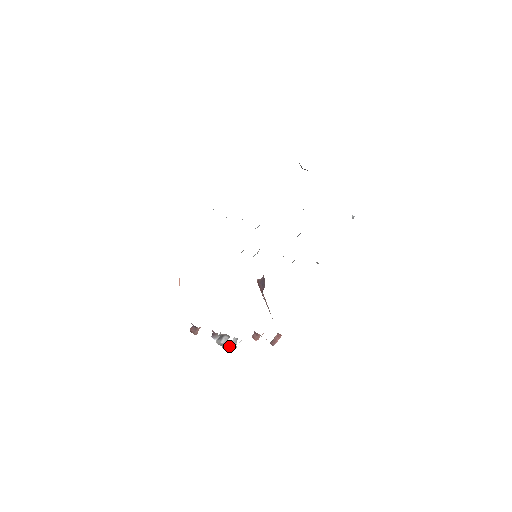
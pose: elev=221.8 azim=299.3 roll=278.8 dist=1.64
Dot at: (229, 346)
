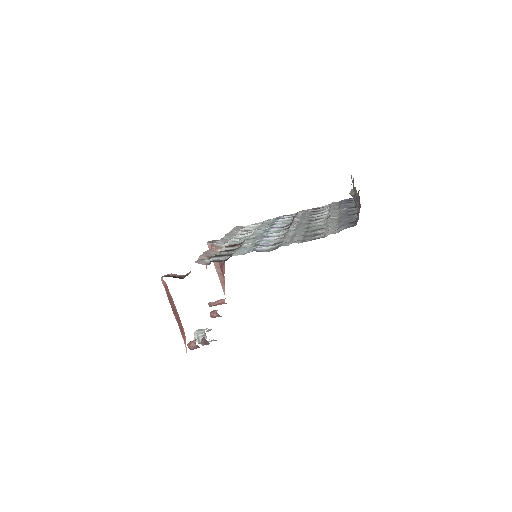
Dot at: occluded
